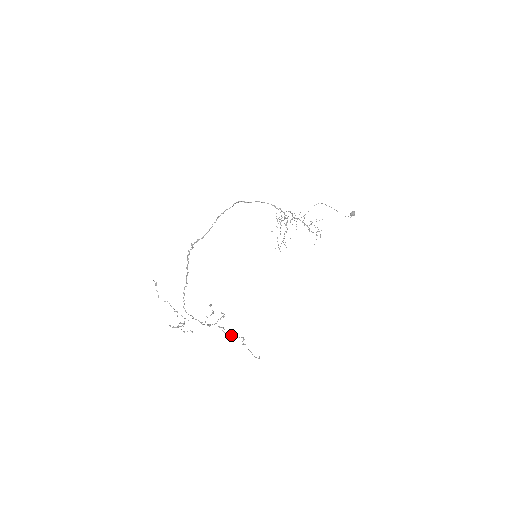
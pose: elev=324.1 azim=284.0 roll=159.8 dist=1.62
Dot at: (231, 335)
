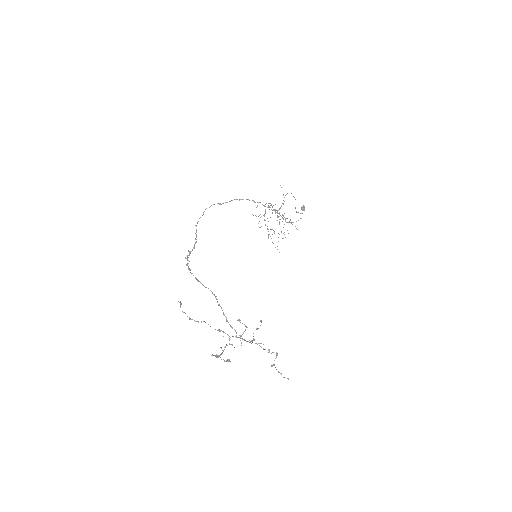
Dot at: (269, 351)
